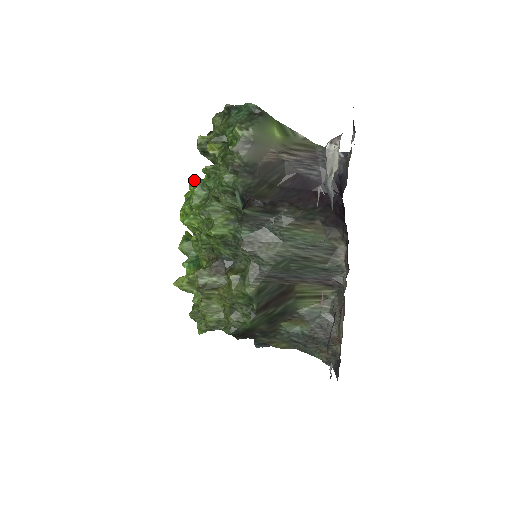
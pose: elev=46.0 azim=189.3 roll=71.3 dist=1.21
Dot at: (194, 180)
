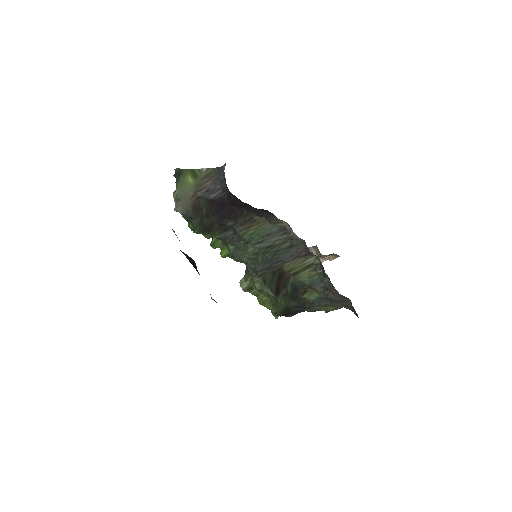
Dot at: occluded
